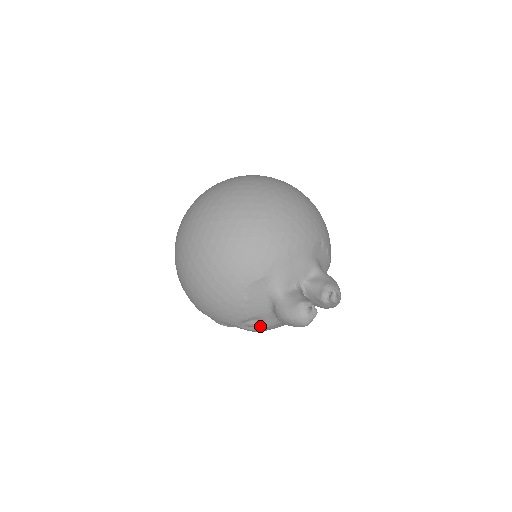
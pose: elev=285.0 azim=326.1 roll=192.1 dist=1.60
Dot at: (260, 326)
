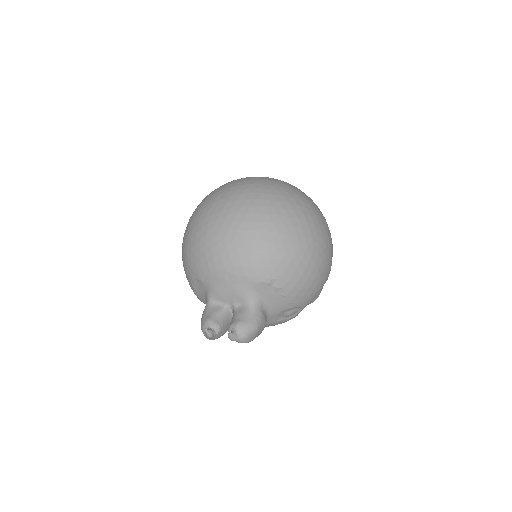
Dot at: occluded
